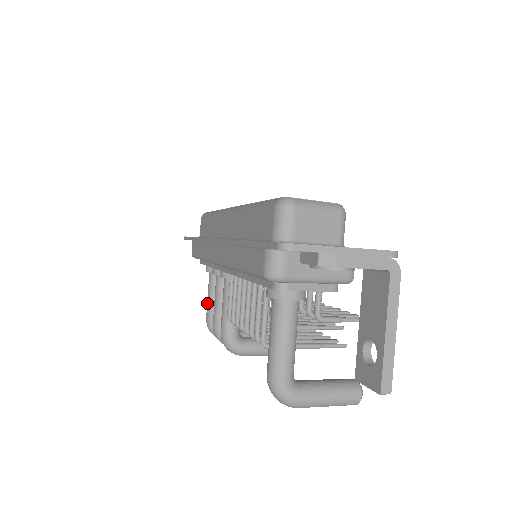
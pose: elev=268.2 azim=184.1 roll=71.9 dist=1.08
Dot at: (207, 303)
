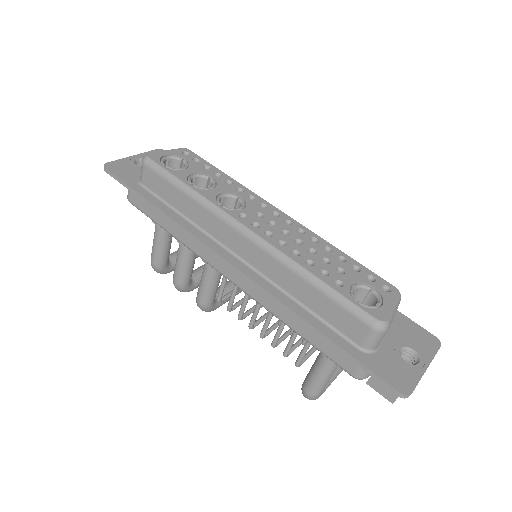
Dot at: (155, 251)
